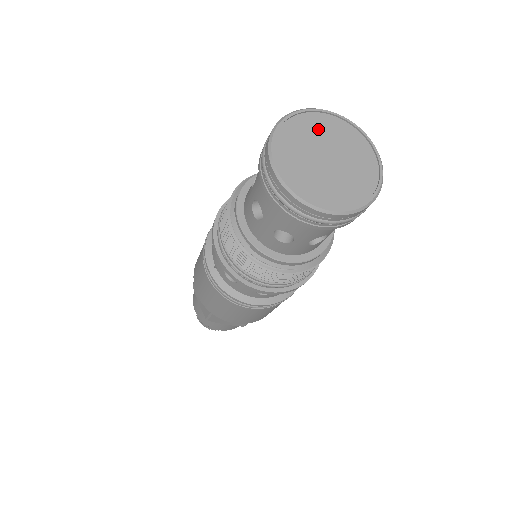
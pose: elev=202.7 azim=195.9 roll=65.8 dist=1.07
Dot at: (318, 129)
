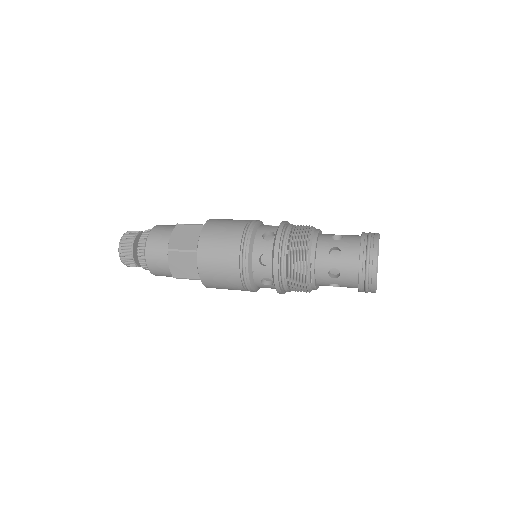
Dot at: occluded
